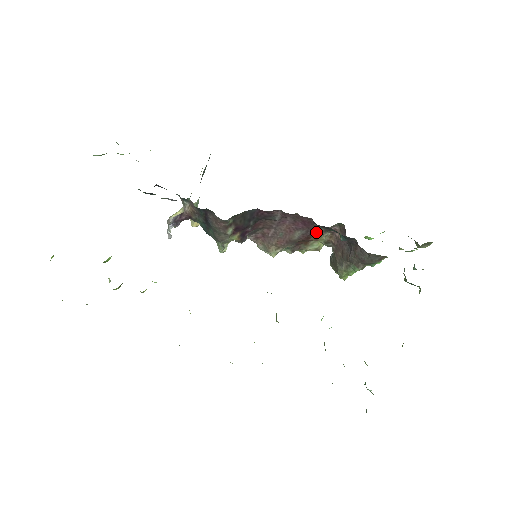
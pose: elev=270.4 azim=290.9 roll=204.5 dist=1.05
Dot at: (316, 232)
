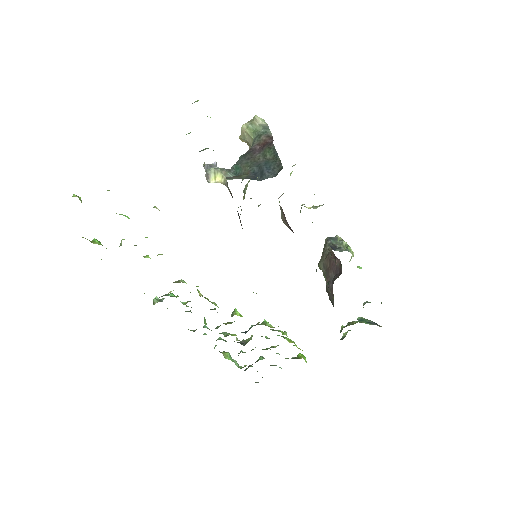
Dot at: occluded
